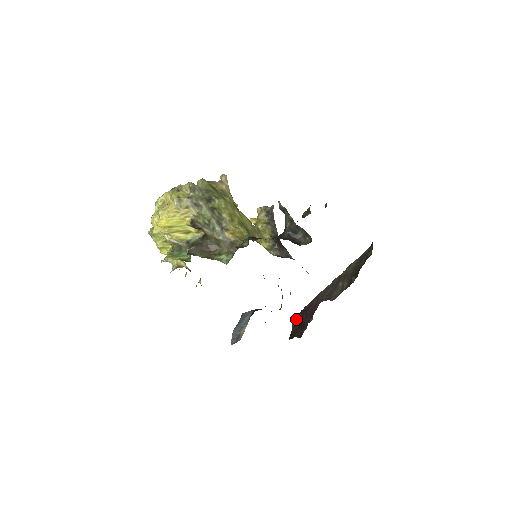
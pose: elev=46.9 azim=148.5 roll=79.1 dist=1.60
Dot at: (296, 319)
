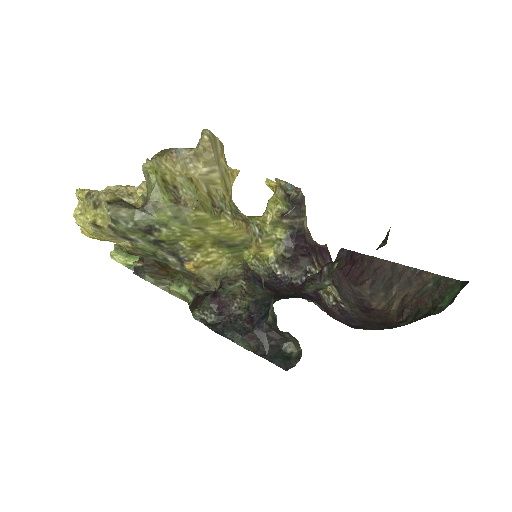
Dot at: (341, 257)
